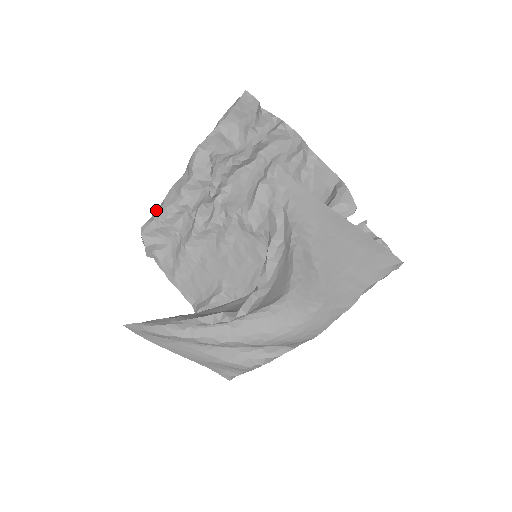
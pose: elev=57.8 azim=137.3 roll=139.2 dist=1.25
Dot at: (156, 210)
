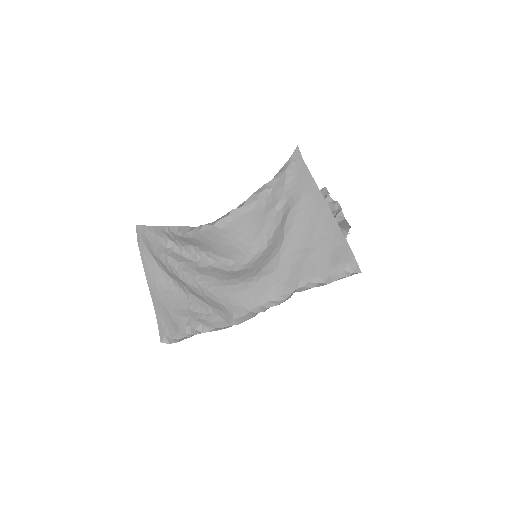
Dot at: occluded
